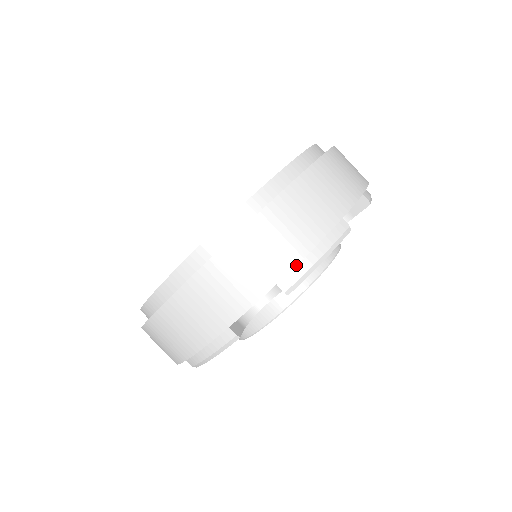
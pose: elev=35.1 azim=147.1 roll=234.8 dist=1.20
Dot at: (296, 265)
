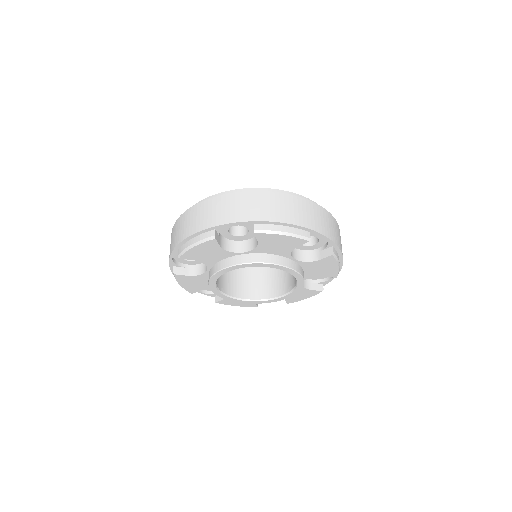
Dot at: (184, 244)
